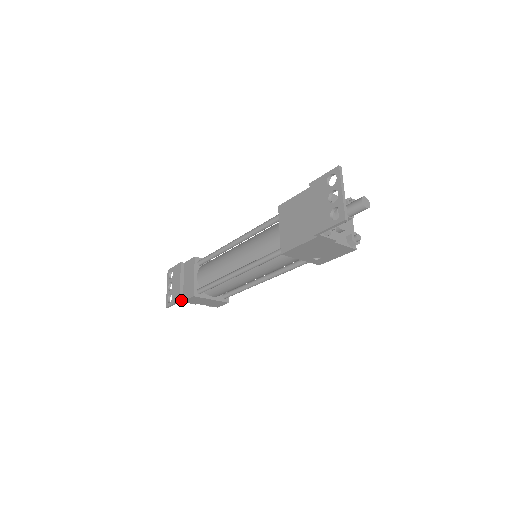
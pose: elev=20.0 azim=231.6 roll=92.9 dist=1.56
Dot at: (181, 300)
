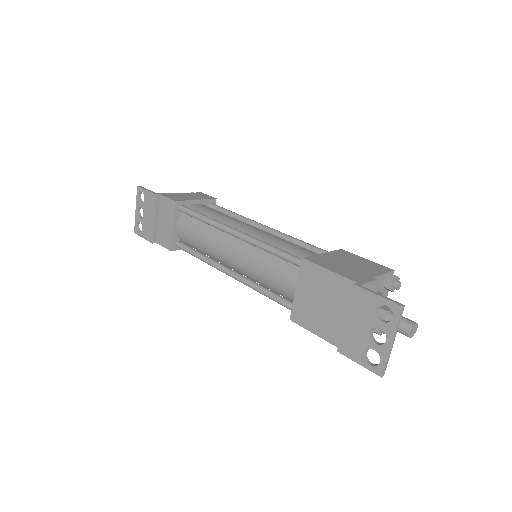
Dot at: (154, 242)
